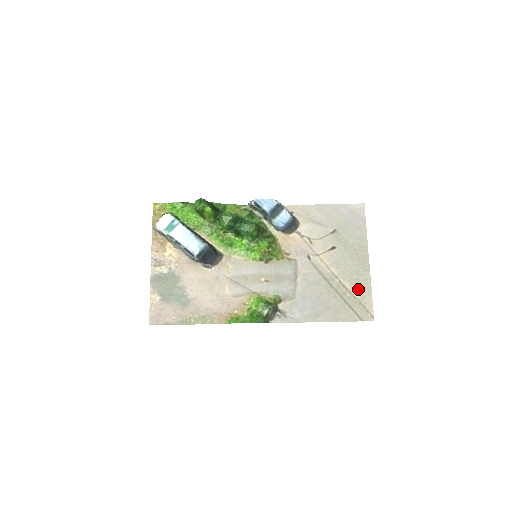
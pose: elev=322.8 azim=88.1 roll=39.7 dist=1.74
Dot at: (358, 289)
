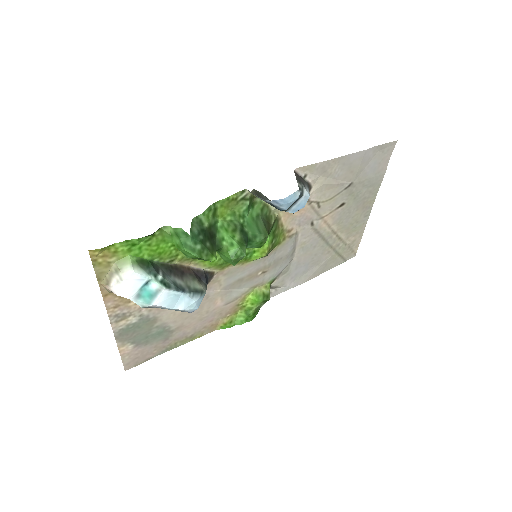
Dot at: (352, 236)
